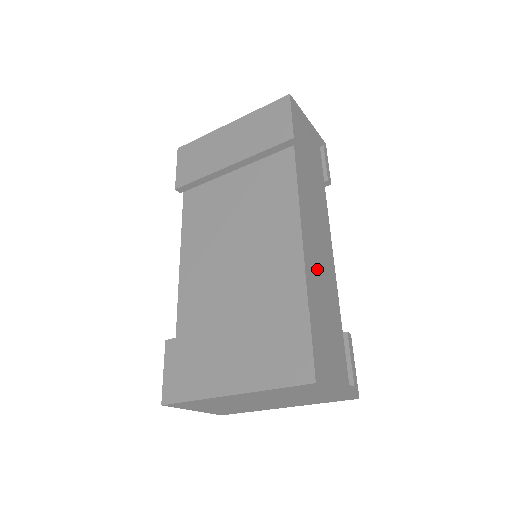
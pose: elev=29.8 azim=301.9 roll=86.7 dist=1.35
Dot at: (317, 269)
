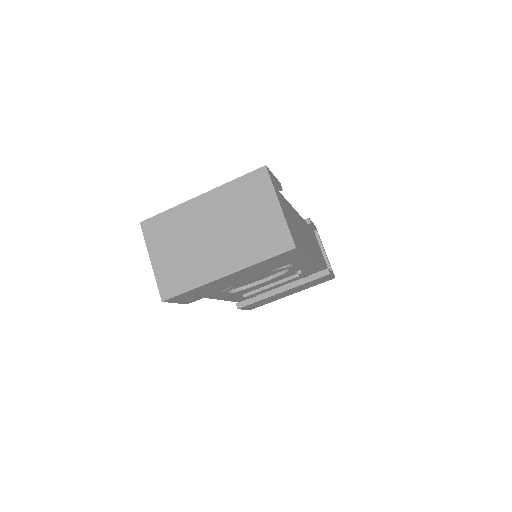
Dot at: (296, 222)
